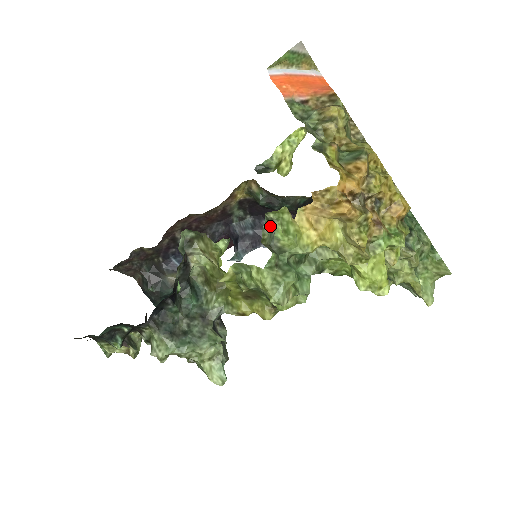
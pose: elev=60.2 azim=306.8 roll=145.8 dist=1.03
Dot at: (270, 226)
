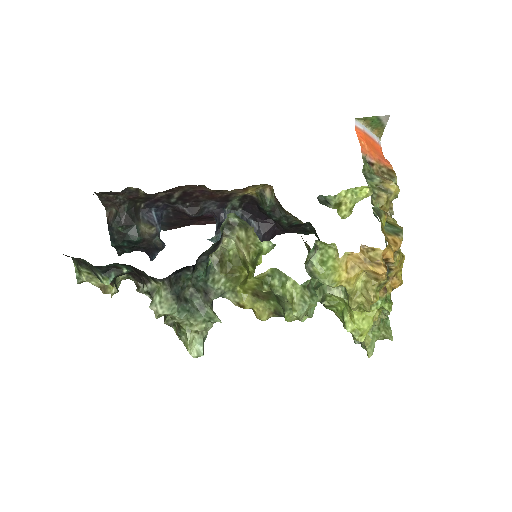
Dot at: (314, 252)
